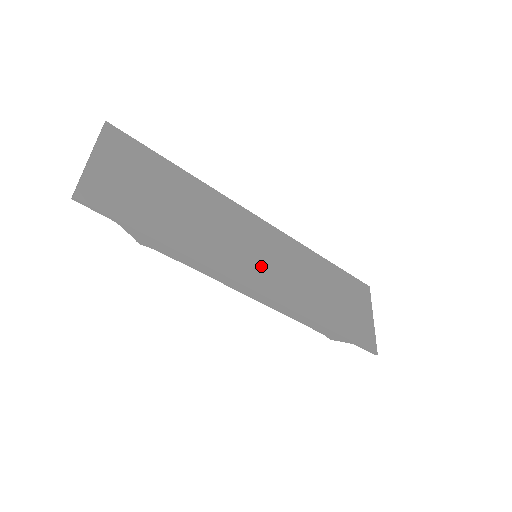
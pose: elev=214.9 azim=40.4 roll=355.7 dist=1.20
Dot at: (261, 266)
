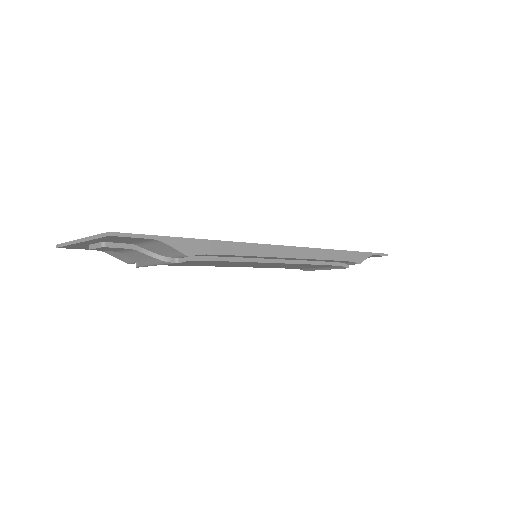
Dot at: occluded
